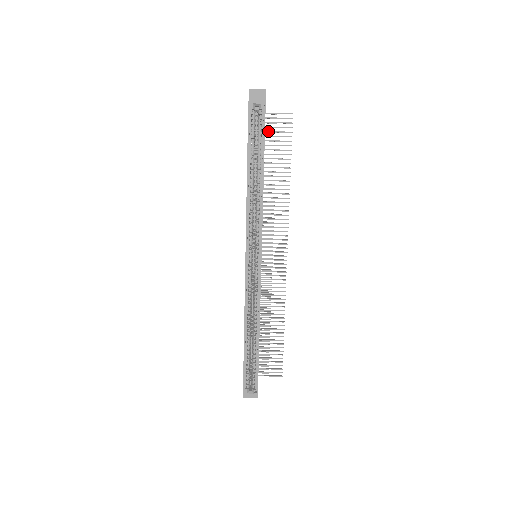
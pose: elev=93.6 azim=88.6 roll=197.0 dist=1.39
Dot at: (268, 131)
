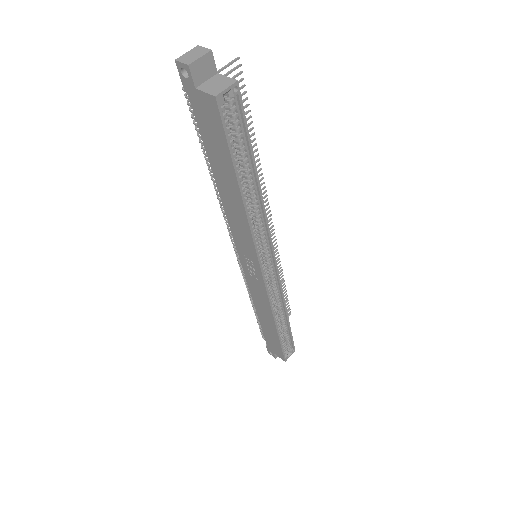
Dot at: occluded
